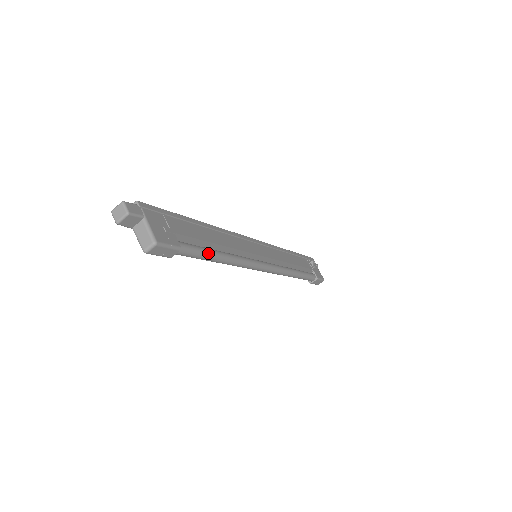
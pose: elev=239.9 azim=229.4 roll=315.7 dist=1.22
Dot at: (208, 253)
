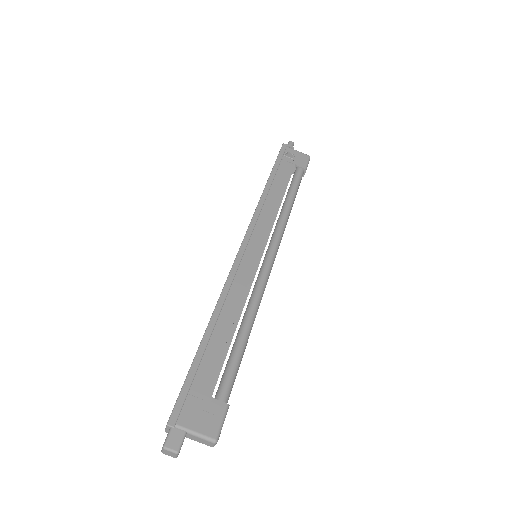
Dot at: (240, 356)
